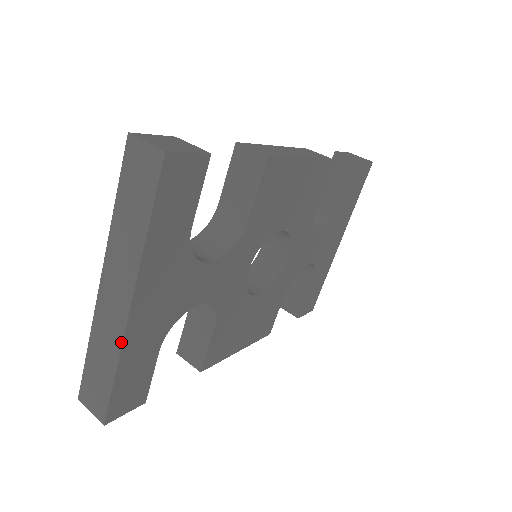
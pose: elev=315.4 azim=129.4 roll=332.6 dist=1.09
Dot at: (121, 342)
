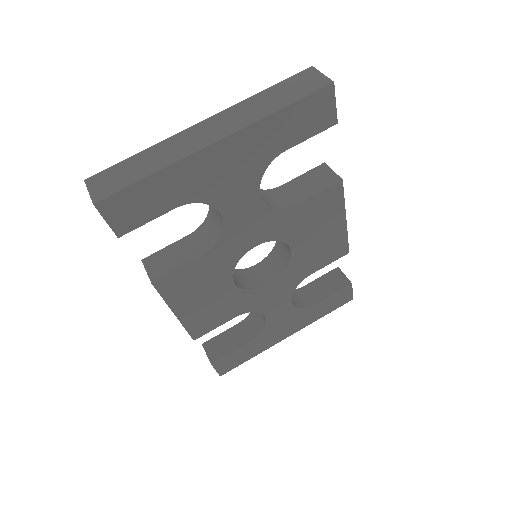
Dot at: (183, 157)
